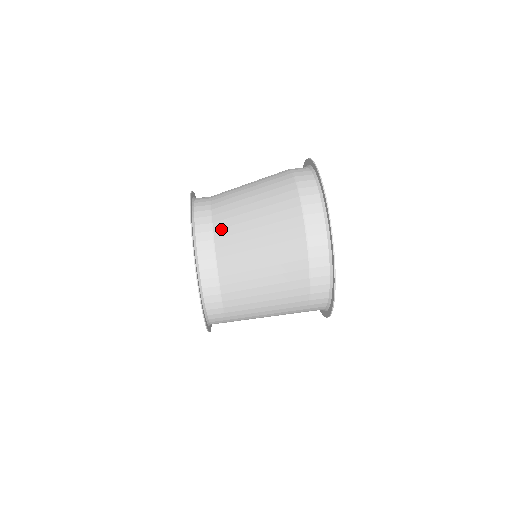
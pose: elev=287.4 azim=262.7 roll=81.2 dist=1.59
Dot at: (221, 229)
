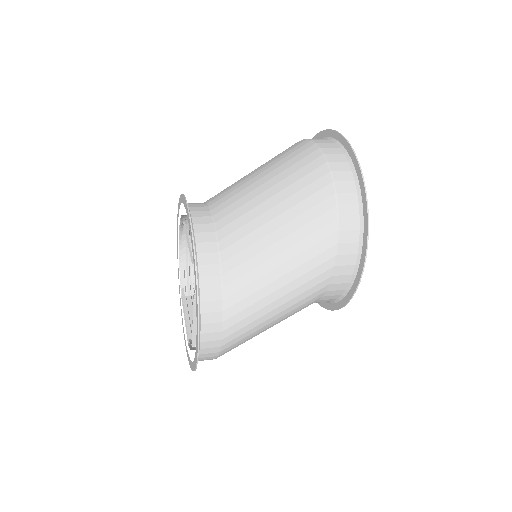
Dot at: (219, 199)
